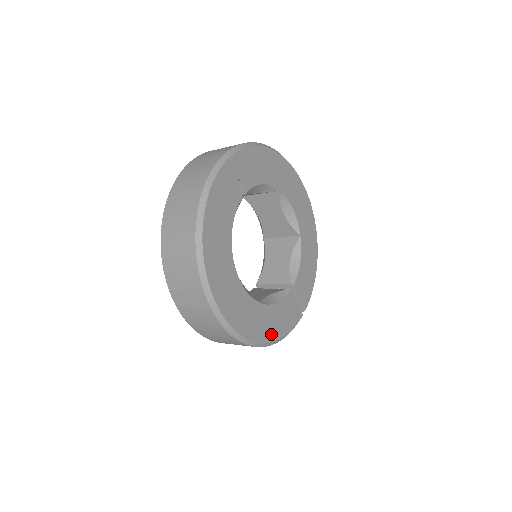
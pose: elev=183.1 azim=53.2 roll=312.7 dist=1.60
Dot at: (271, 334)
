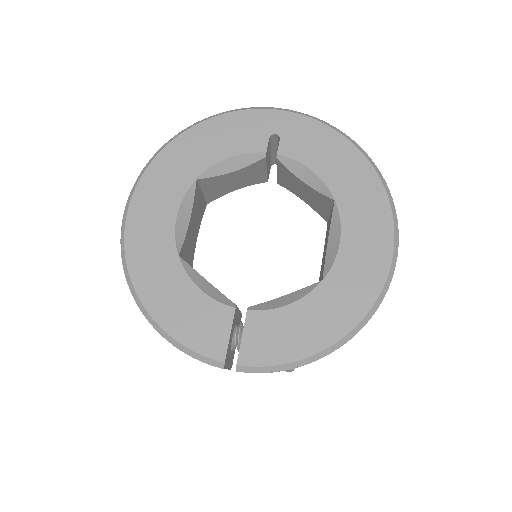
Dot at: (157, 304)
